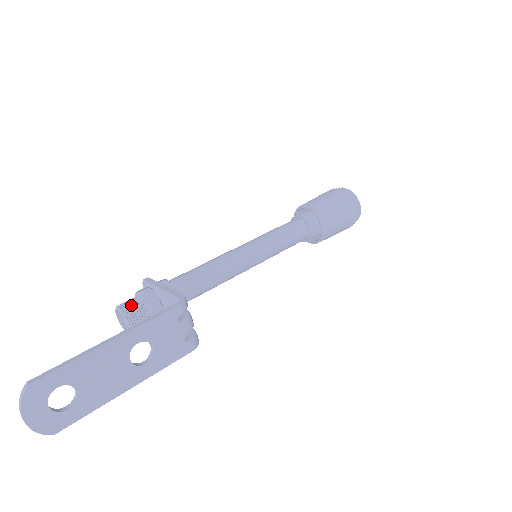
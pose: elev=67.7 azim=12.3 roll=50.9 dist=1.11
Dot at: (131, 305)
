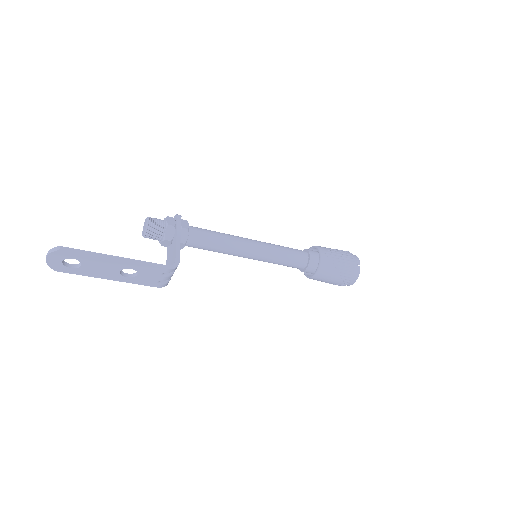
Dot at: (155, 227)
